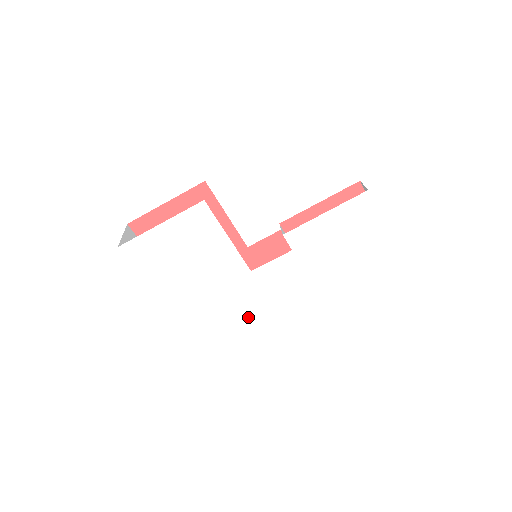
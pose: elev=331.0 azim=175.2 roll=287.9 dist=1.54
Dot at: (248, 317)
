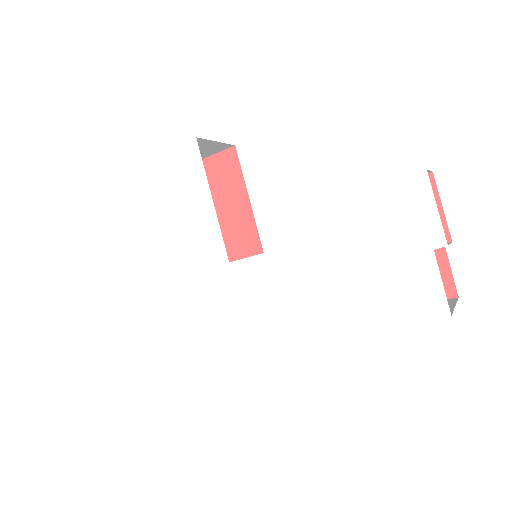
Dot at: (212, 337)
